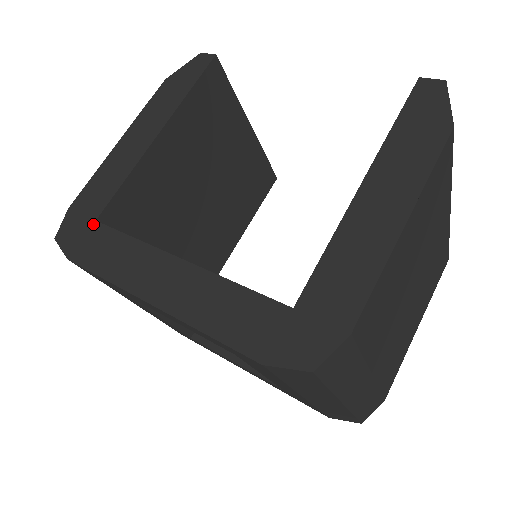
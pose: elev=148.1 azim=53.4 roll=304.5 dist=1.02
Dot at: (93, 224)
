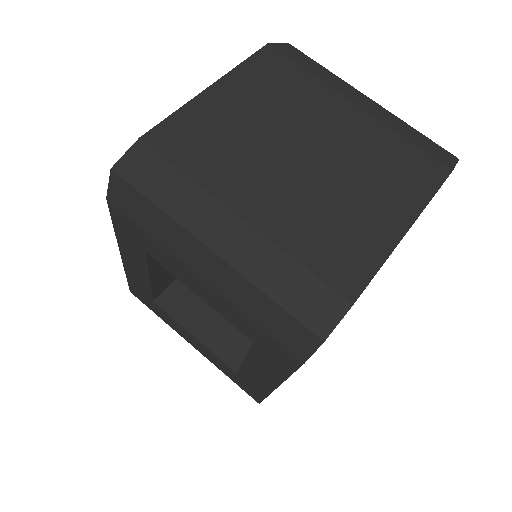
Dot at: occluded
